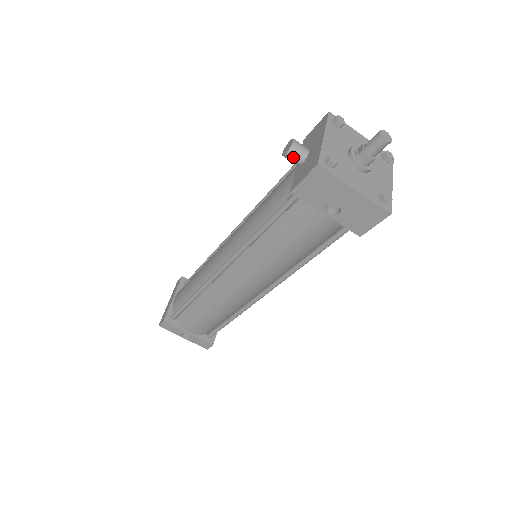
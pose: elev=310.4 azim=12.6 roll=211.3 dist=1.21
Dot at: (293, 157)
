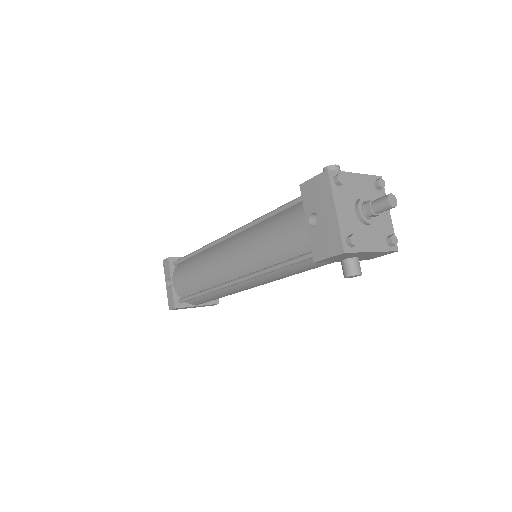
Dot at: occluded
